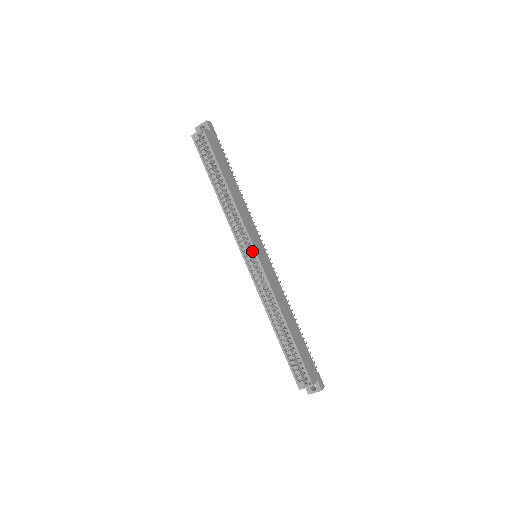
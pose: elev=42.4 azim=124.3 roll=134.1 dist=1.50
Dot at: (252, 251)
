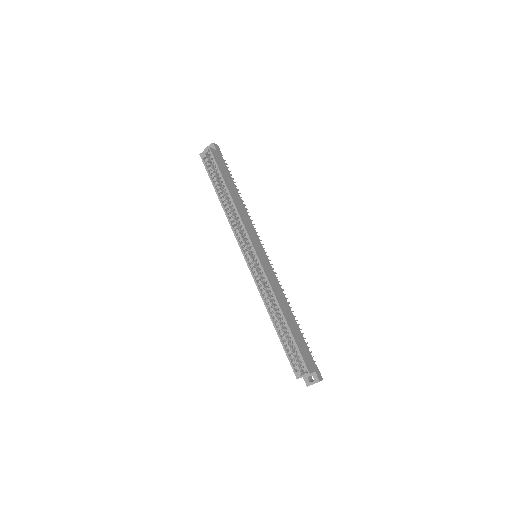
Dot at: (251, 250)
